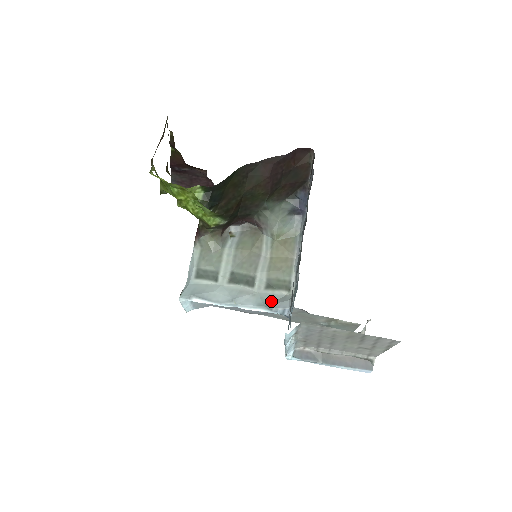
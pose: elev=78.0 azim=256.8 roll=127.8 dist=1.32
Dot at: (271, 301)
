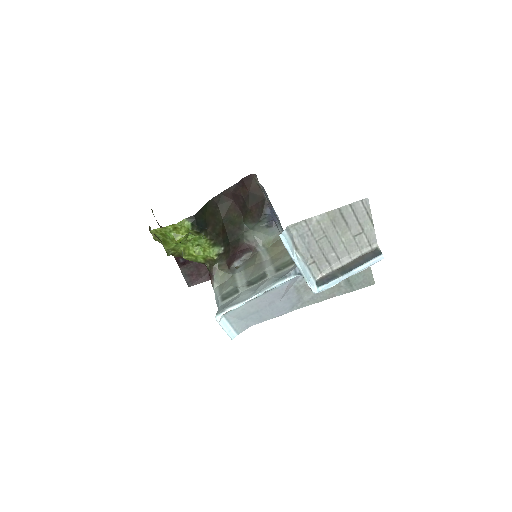
Dot at: (284, 274)
